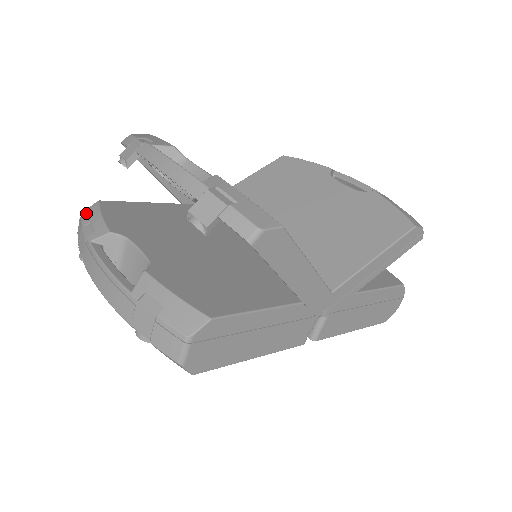
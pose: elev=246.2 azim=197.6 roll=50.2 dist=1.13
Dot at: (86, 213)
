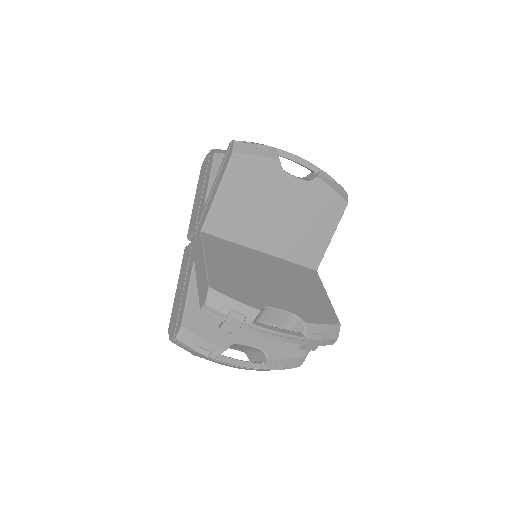
Dot at: (183, 340)
